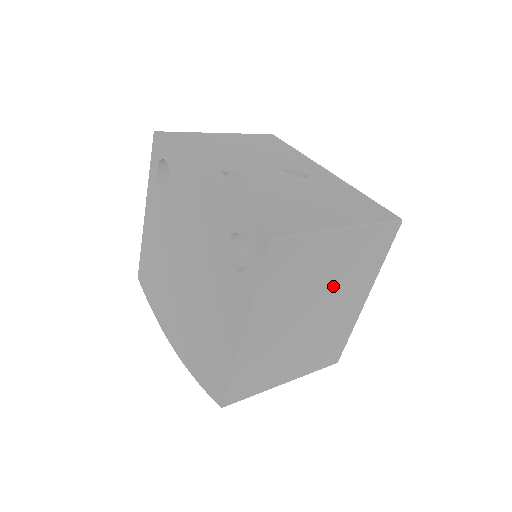
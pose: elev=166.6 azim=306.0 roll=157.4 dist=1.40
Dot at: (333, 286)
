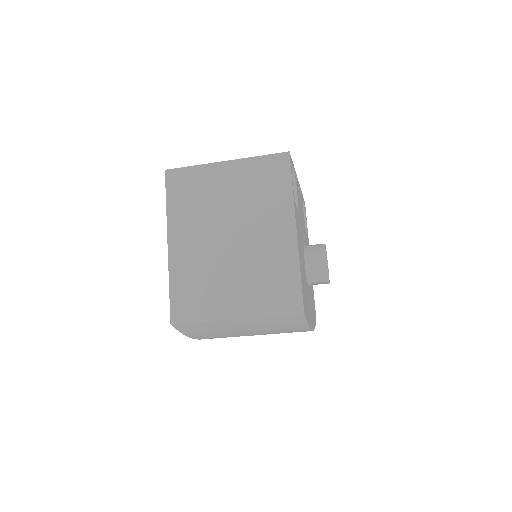
Dot at: (241, 210)
